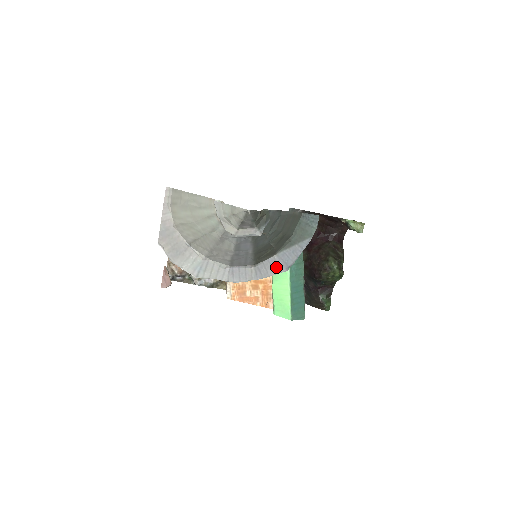
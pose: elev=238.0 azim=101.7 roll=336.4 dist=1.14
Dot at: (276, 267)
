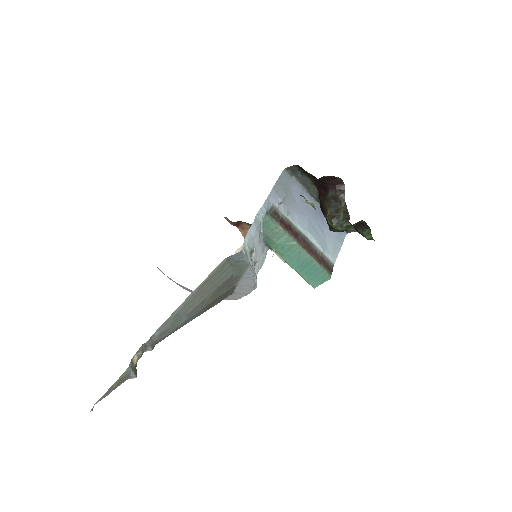
Dot at: (247, 289)
